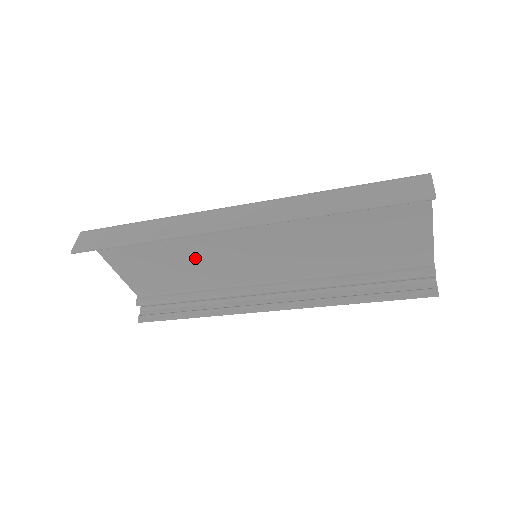
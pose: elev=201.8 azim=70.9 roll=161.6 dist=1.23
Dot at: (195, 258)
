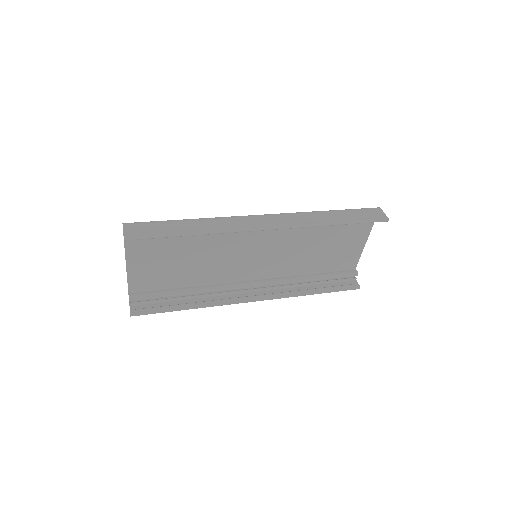
Dot at: (207, 256)
